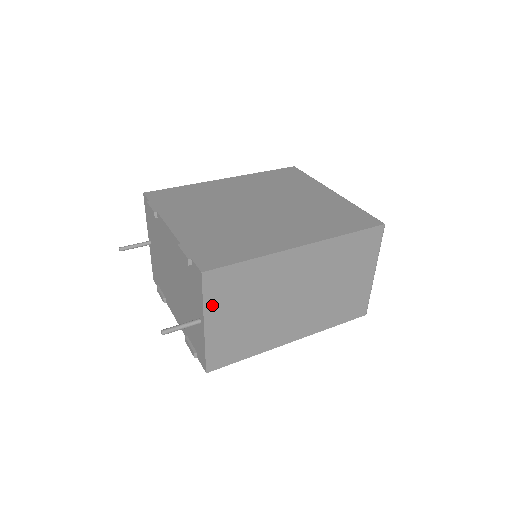
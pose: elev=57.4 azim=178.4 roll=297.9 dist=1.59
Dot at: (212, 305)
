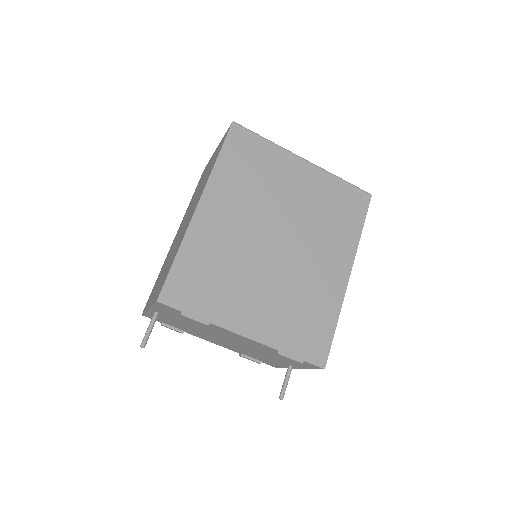
Dot at: occluded
